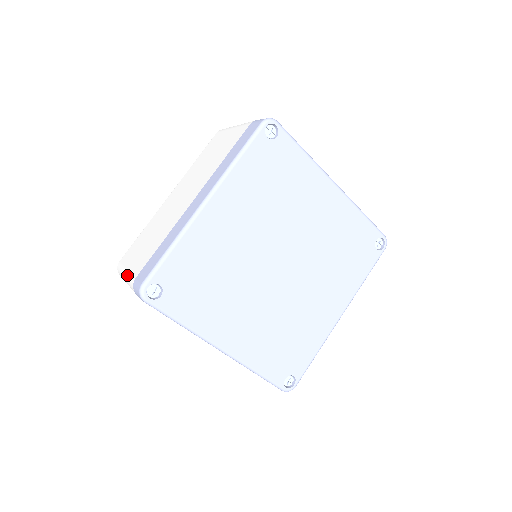
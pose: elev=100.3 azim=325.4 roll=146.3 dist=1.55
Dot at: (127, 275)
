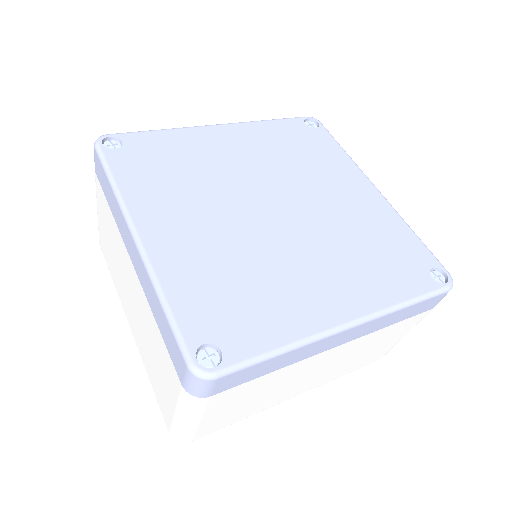
Dot at: occluded
